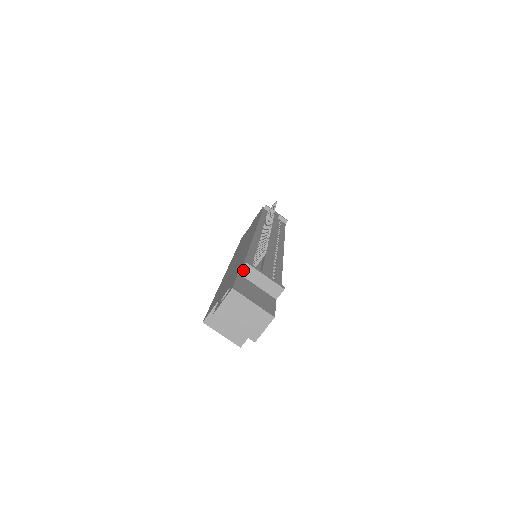
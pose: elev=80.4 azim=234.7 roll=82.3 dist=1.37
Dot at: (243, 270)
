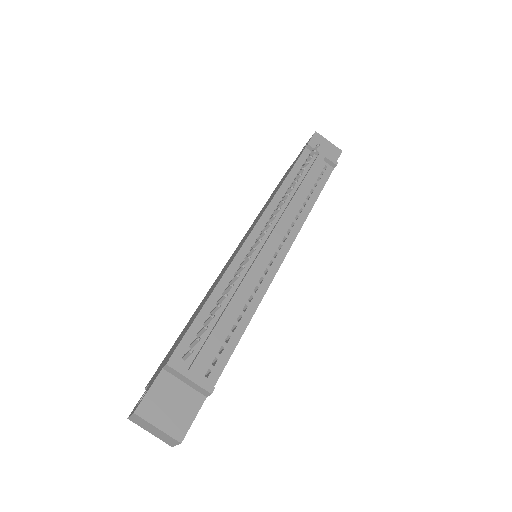
Dot at: (166, 368)
